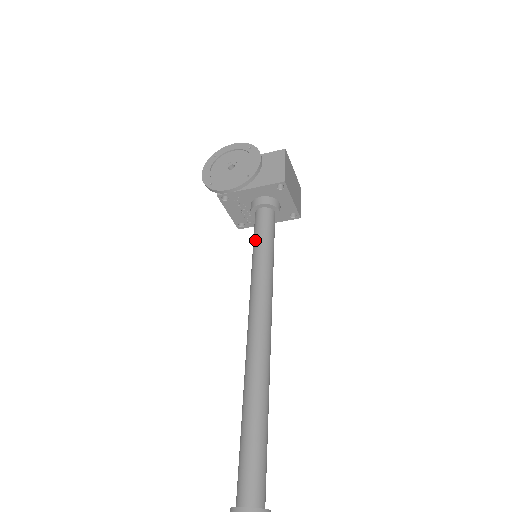
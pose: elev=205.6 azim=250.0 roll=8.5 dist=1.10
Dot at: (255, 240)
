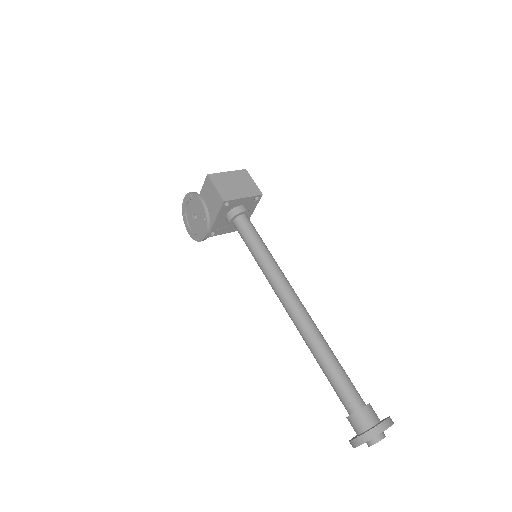
Dot at: occluded
